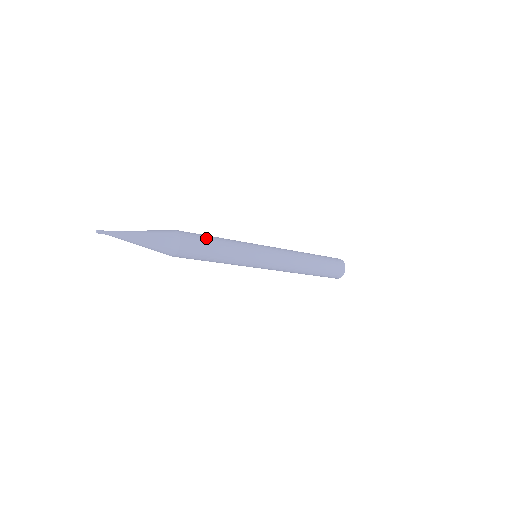
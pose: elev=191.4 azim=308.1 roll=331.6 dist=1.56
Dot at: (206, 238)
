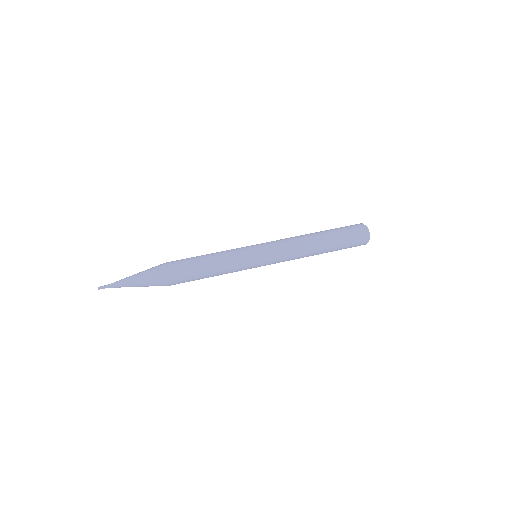
Dot at: (193, 261)
